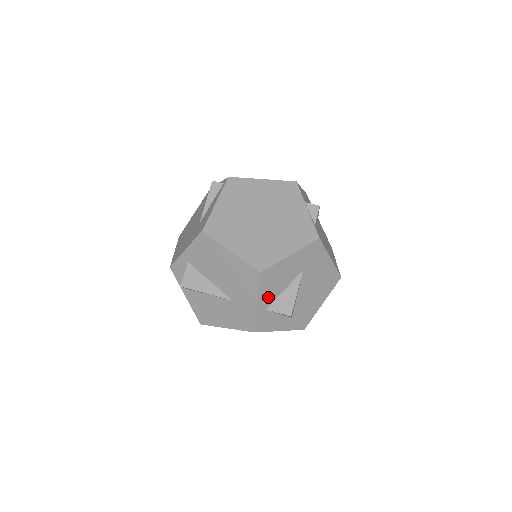
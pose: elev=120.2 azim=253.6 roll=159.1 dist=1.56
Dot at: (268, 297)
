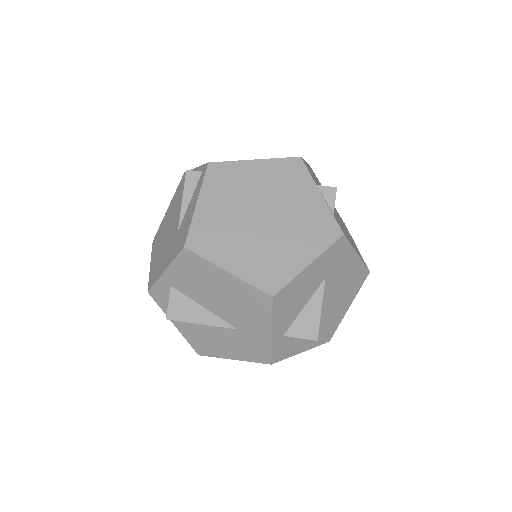
Dot at: (285, 321)
